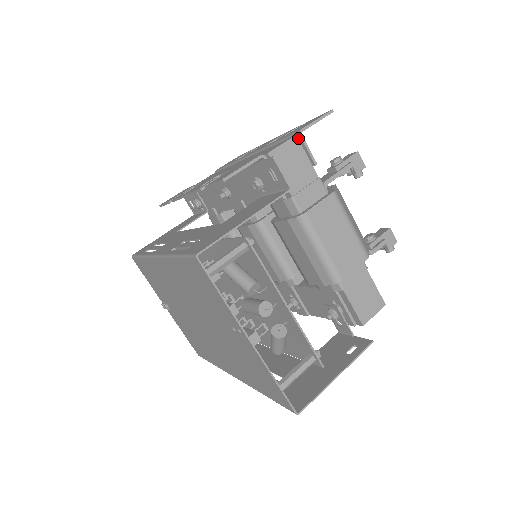
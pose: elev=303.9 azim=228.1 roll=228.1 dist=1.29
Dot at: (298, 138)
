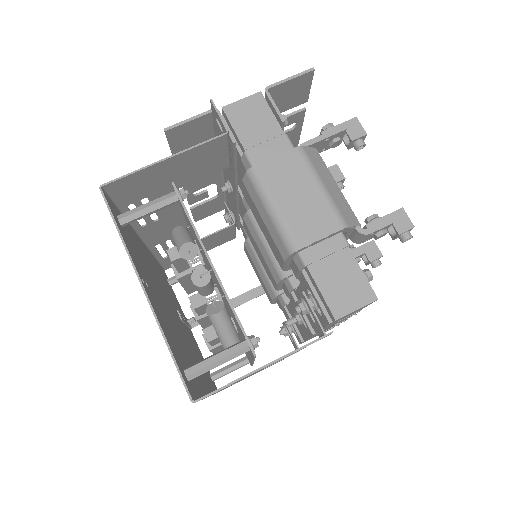
Dot at: (266, 96)
